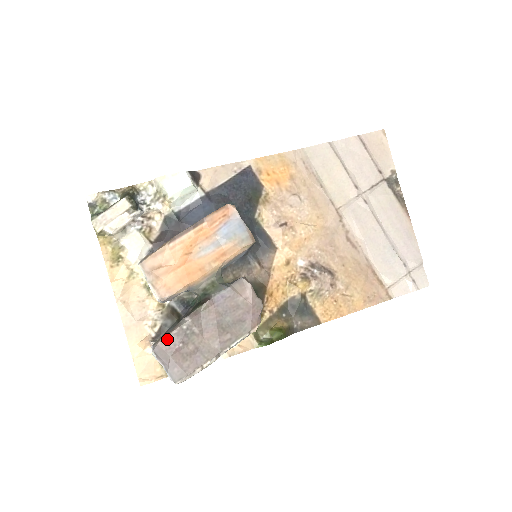
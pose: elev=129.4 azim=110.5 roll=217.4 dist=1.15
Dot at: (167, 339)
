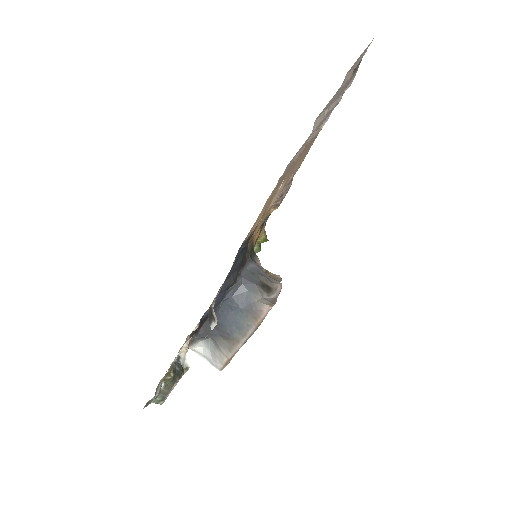
Dot at: occluded
